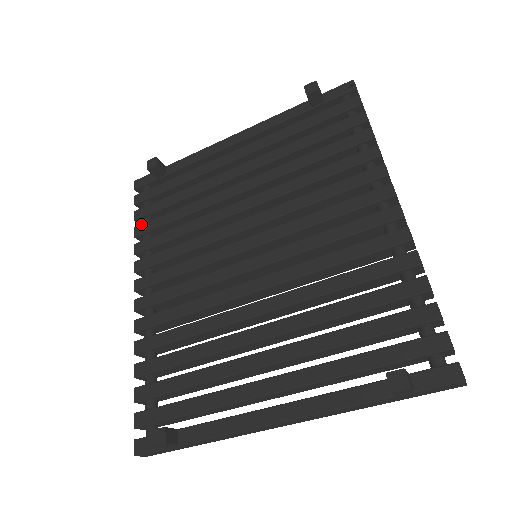
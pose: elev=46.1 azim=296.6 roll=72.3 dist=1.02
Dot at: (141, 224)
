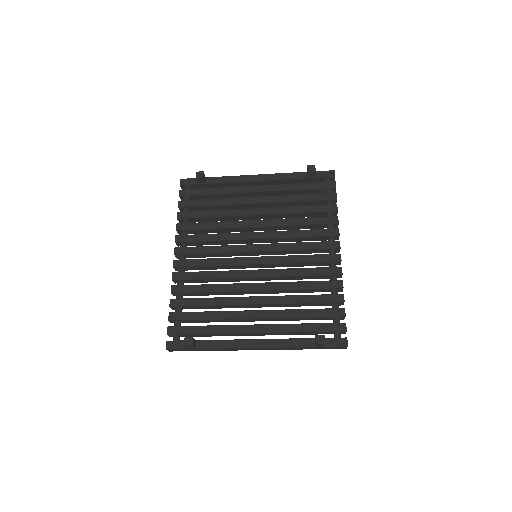
Dot at: (183, 212)
